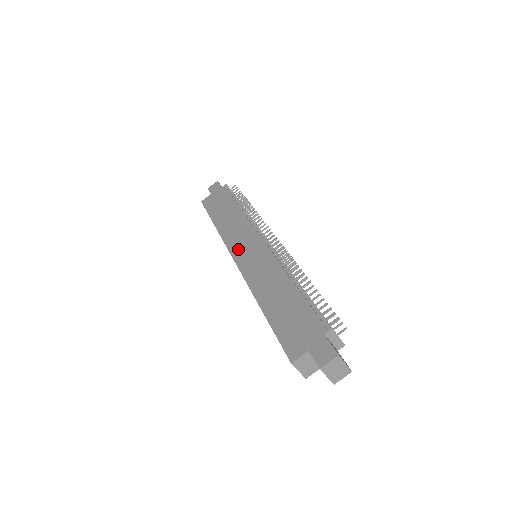
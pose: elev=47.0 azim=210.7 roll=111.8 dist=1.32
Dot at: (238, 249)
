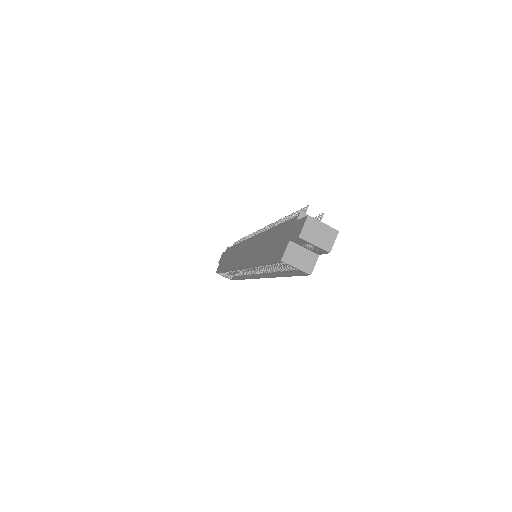
Dot at: (239, 261)
